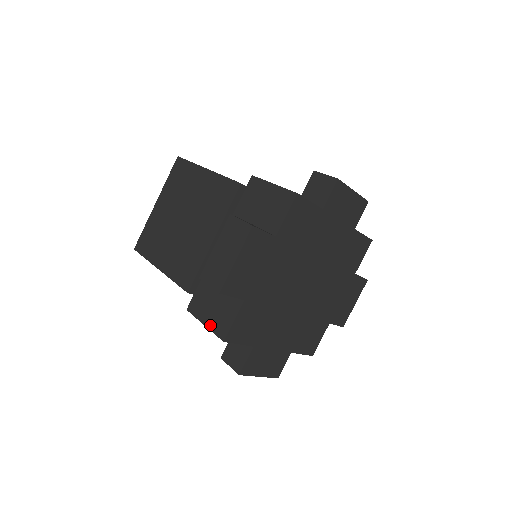
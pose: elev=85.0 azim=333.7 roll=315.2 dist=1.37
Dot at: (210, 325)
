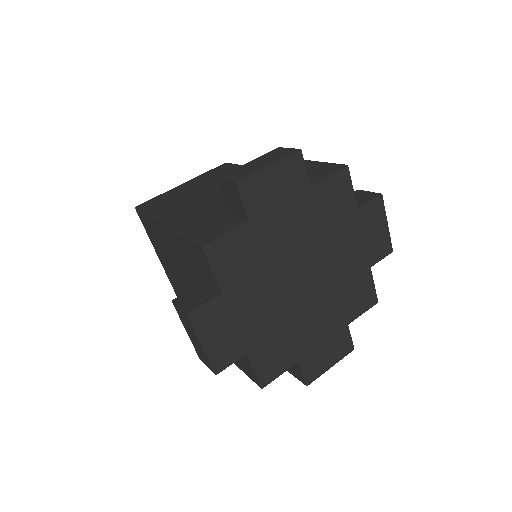
Dot at: (194, 237)
